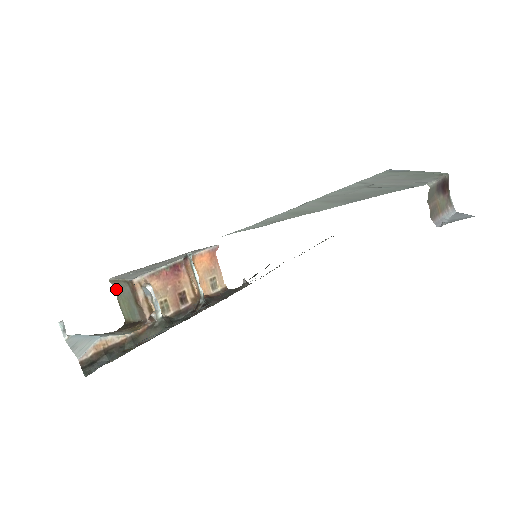
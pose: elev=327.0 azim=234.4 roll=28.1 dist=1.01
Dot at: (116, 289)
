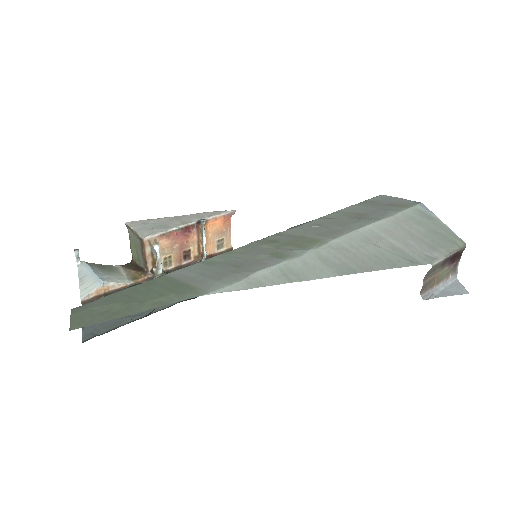
Dot at: (130, 233)
